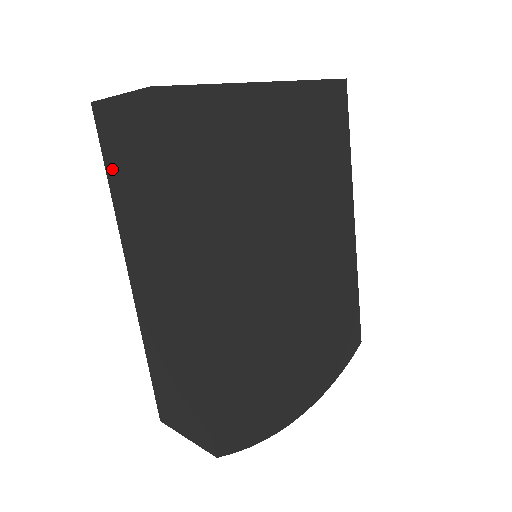
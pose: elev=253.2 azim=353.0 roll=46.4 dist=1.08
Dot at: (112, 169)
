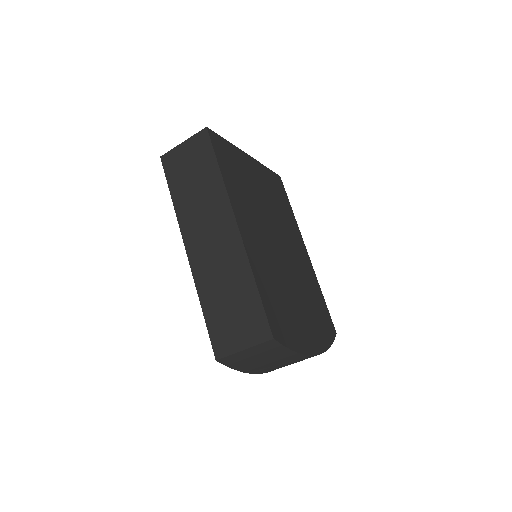
Dot at: (175, 185)
